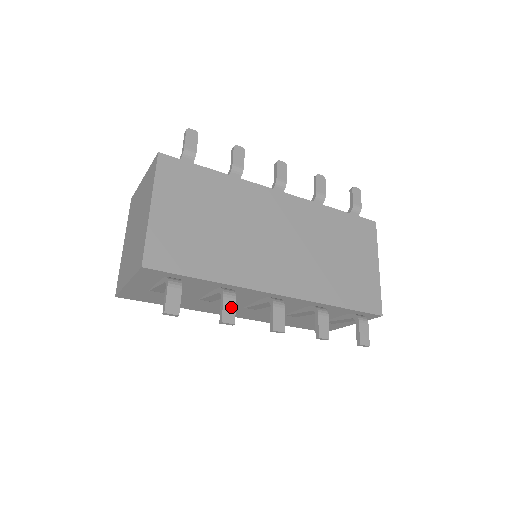
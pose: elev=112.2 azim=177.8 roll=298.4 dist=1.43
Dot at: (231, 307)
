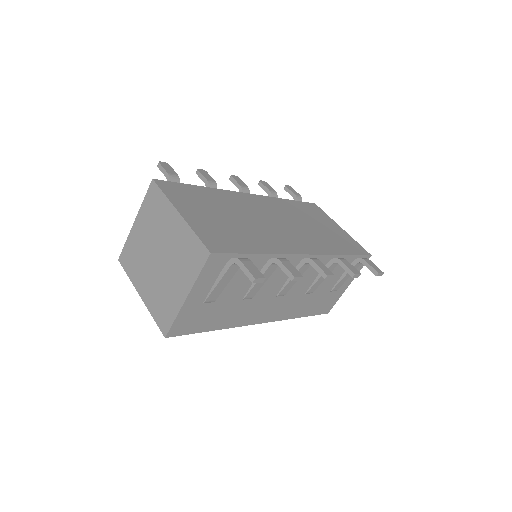
Dot at: (290, 266)
